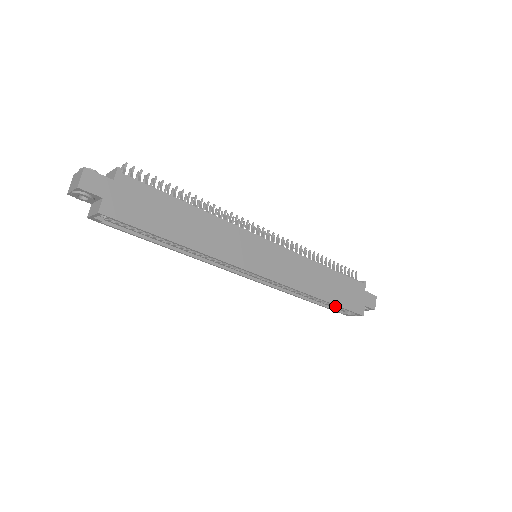
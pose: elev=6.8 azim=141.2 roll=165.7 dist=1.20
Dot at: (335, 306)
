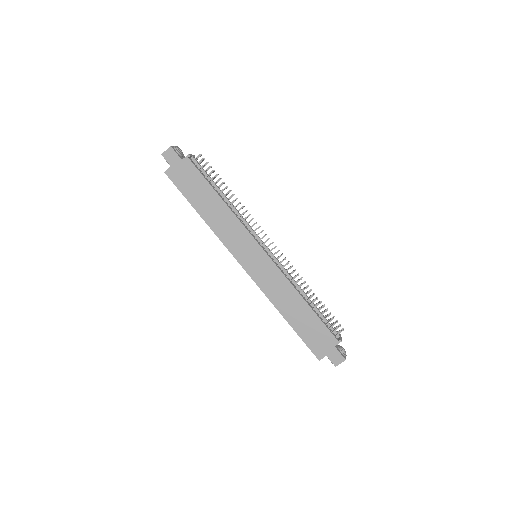
Dot at: occluded
